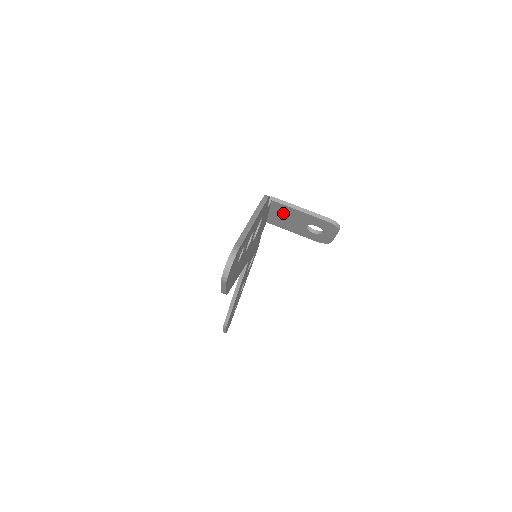
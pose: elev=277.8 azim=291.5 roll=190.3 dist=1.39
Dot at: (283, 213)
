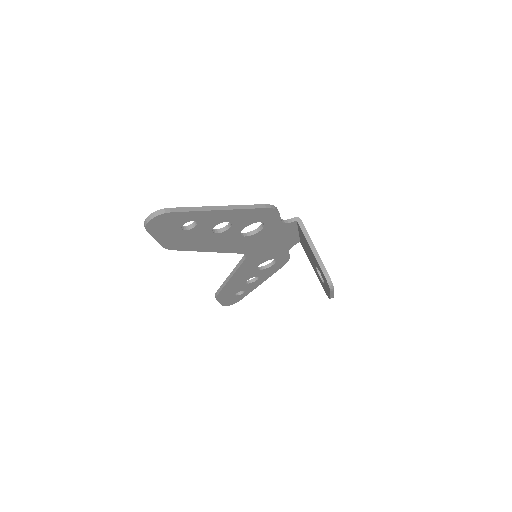
Dot at: (304, 240)
